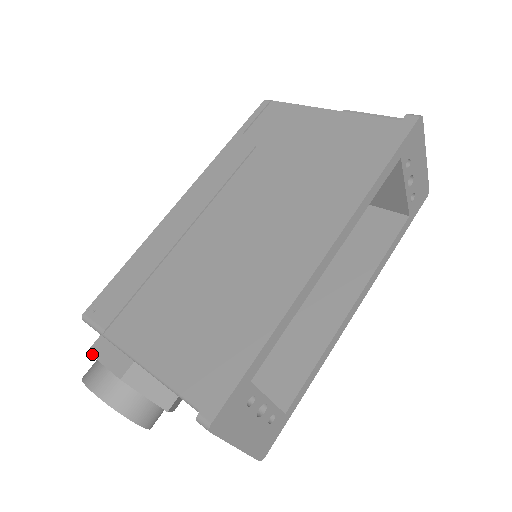
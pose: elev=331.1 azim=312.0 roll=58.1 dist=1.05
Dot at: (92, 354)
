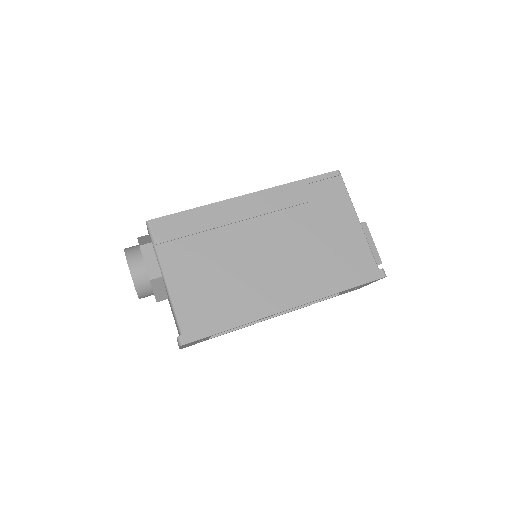
Dot at: (141, 250)
